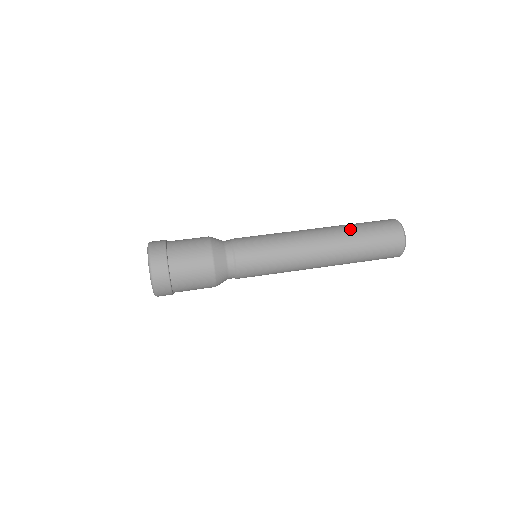
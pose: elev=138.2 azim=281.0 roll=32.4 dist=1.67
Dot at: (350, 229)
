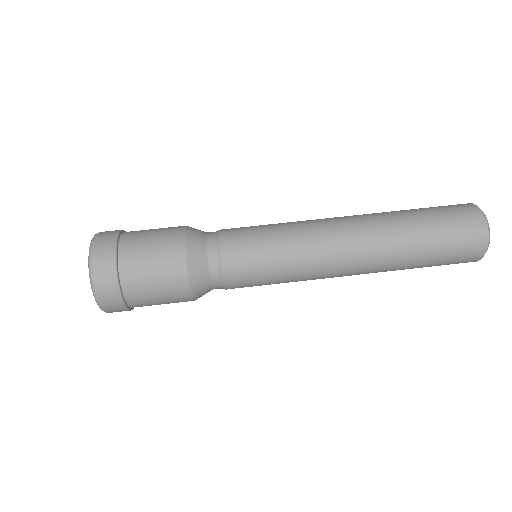
Dot at: (407, 251)
